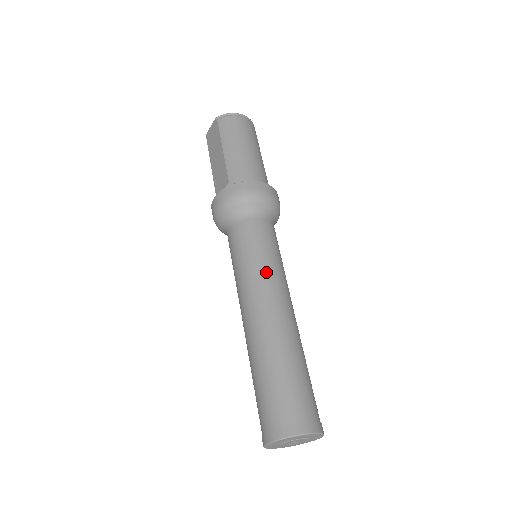
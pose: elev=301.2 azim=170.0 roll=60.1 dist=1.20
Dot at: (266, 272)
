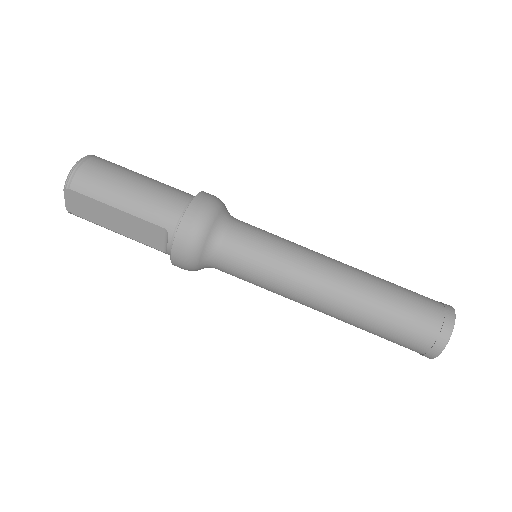
Dot at: (294, 260)
